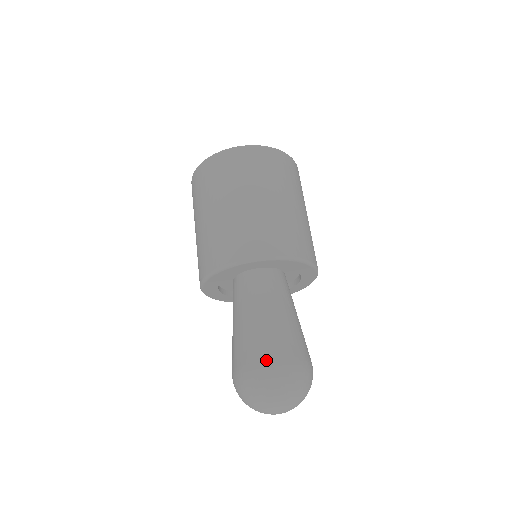
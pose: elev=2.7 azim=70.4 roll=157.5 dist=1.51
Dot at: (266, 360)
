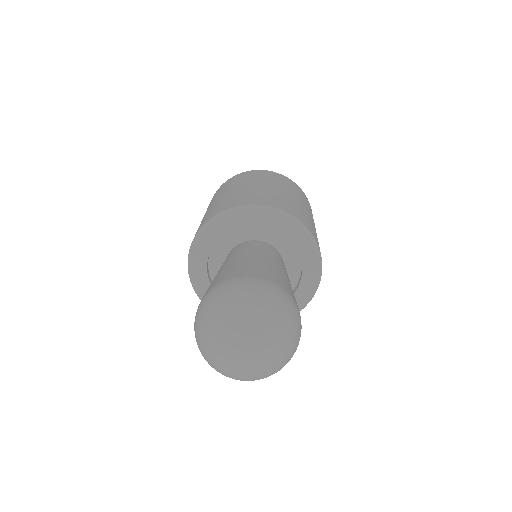
Dot at: (214, 286)
